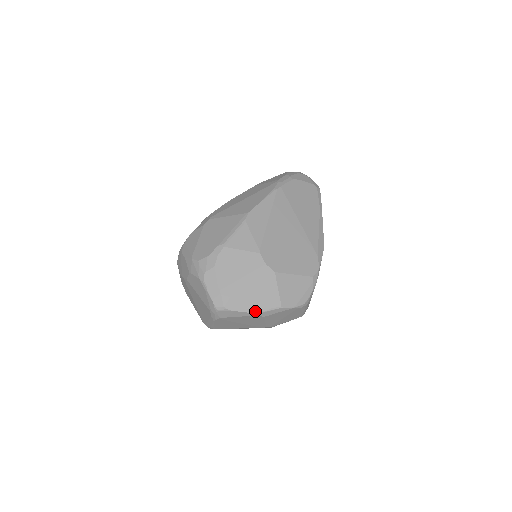
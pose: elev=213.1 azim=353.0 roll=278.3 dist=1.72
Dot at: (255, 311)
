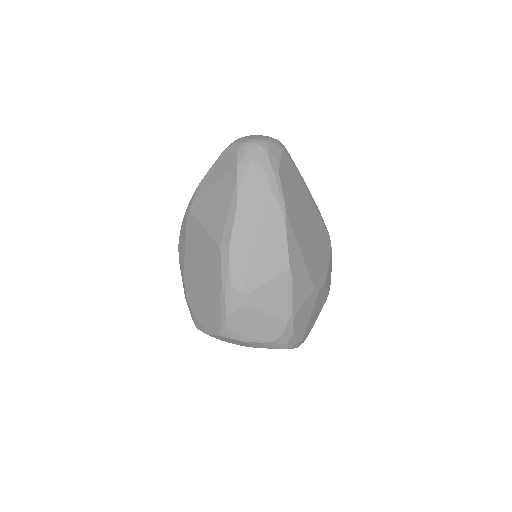
Dot at: occluded
